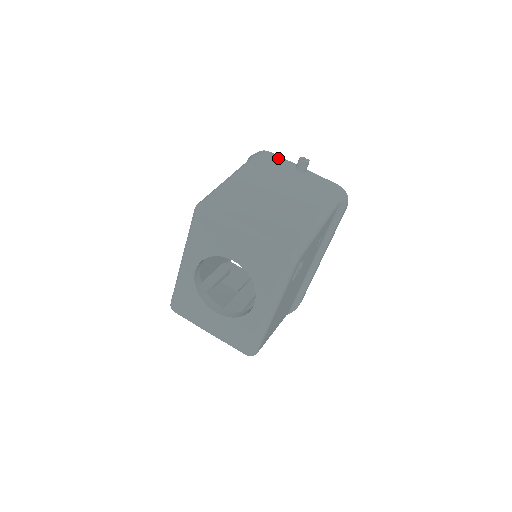
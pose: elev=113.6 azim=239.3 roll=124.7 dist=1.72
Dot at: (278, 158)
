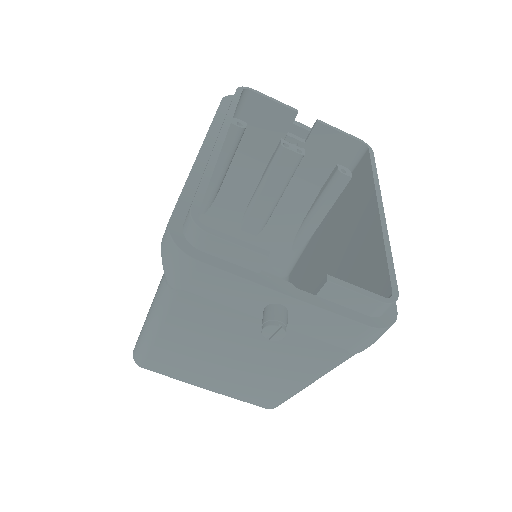
Dot at: (221, 283)
